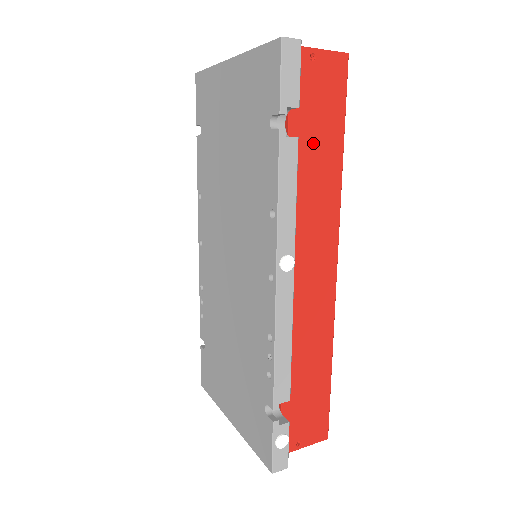
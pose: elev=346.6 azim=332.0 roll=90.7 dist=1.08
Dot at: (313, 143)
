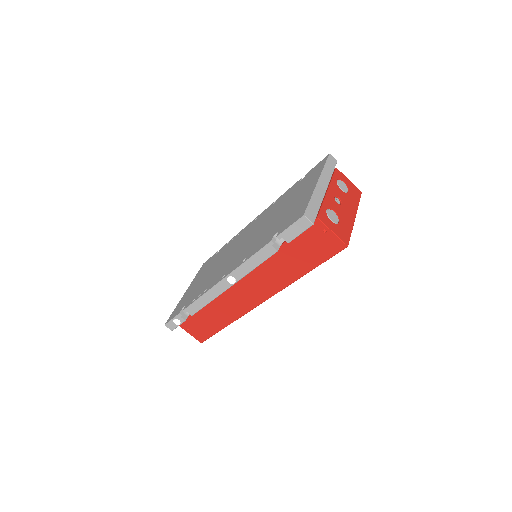
Dot at: (293, 257)
